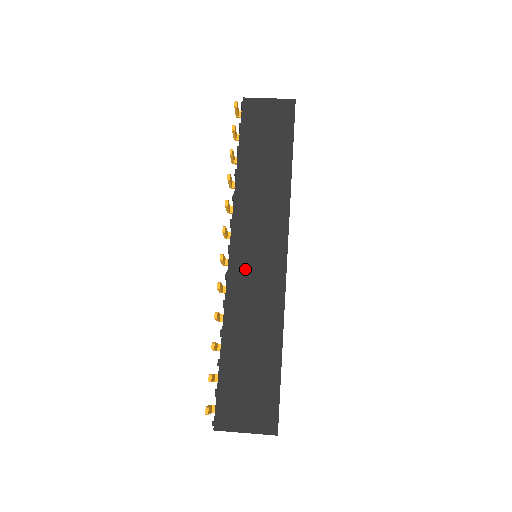
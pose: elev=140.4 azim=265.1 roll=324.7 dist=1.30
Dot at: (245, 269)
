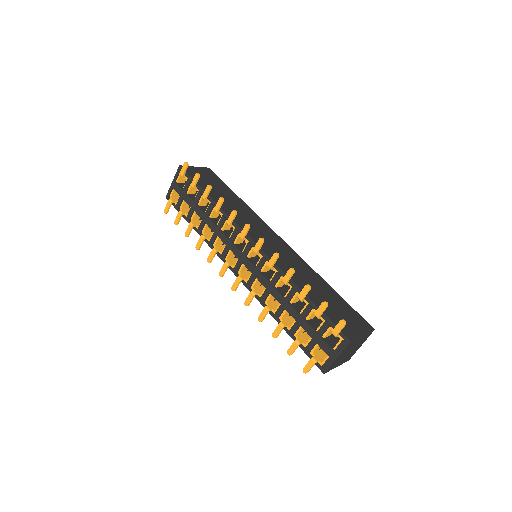
Dot at: (272, 250)
